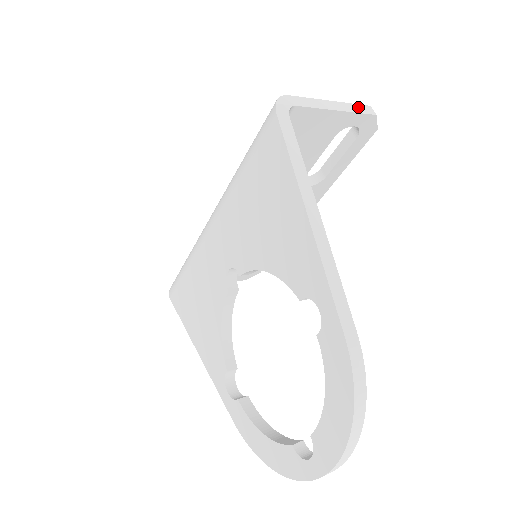
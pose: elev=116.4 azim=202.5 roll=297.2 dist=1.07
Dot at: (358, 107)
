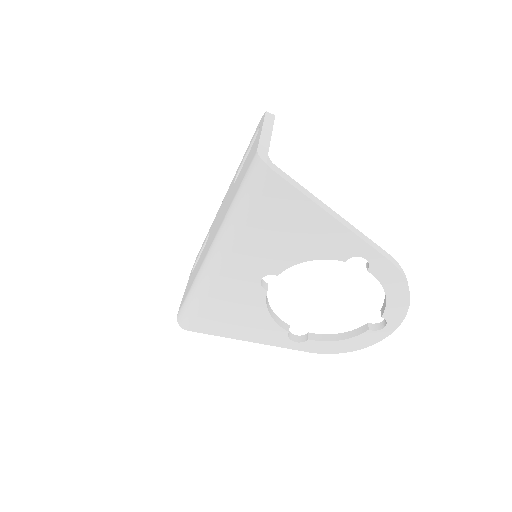
Dot at: (268, 119)
